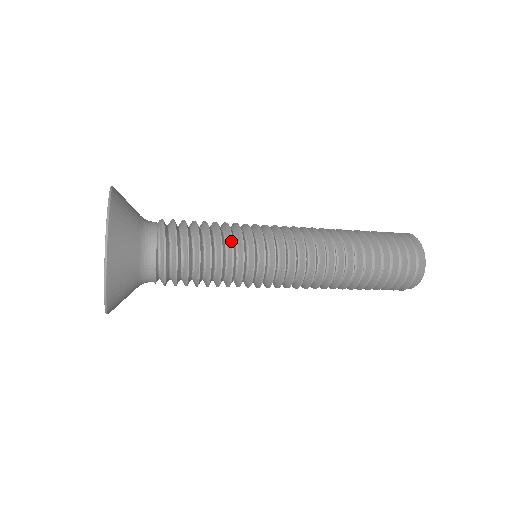
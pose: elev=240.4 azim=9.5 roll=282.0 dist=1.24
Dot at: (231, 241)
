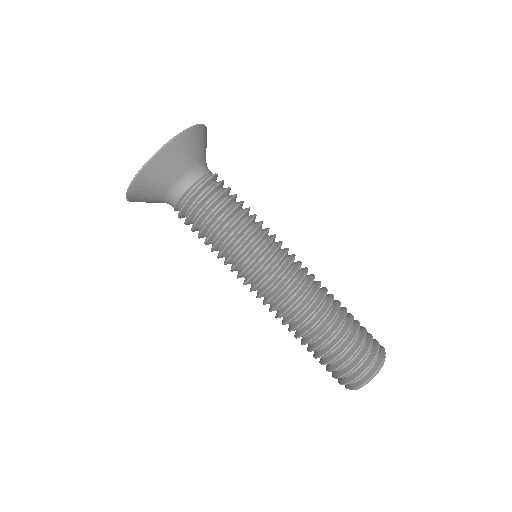
Dot at: (248, 222)
